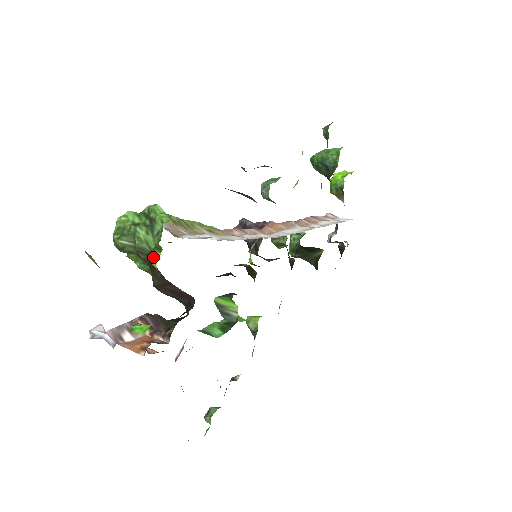
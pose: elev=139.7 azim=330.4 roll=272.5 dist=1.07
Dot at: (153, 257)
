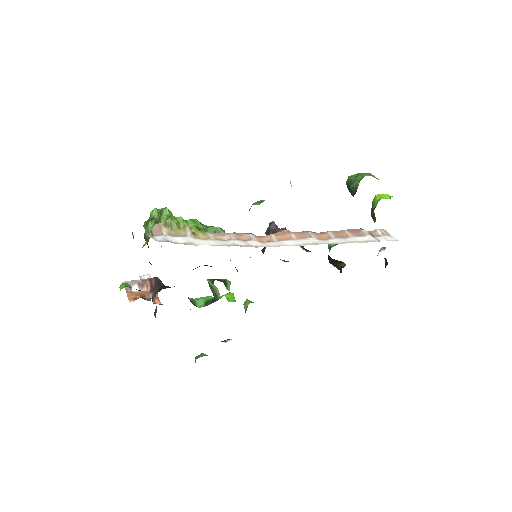
Dot at: (144, 245)
